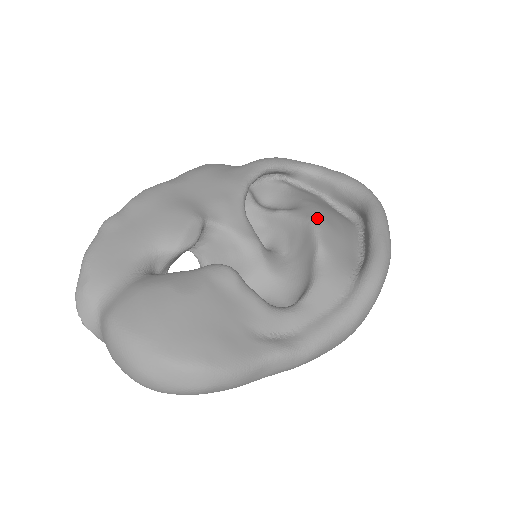
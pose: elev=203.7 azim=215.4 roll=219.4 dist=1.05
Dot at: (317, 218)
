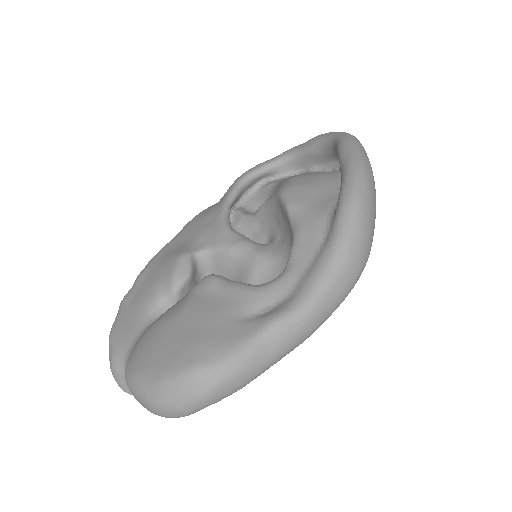
Dot at: (283, 187)
